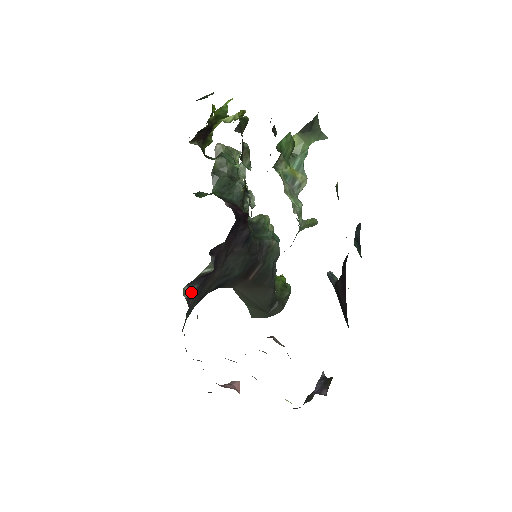
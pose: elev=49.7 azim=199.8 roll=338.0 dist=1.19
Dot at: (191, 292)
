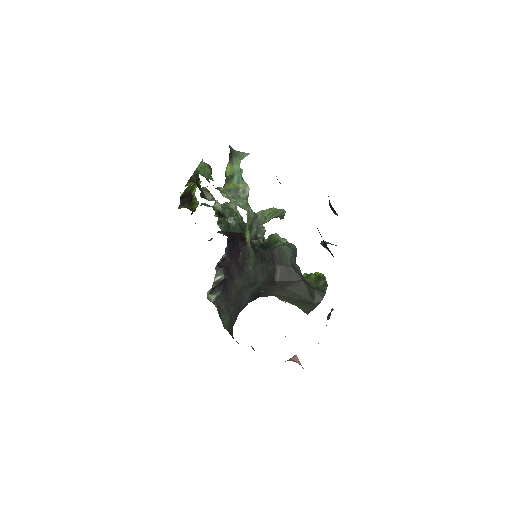
Dot at: (216, 298)
